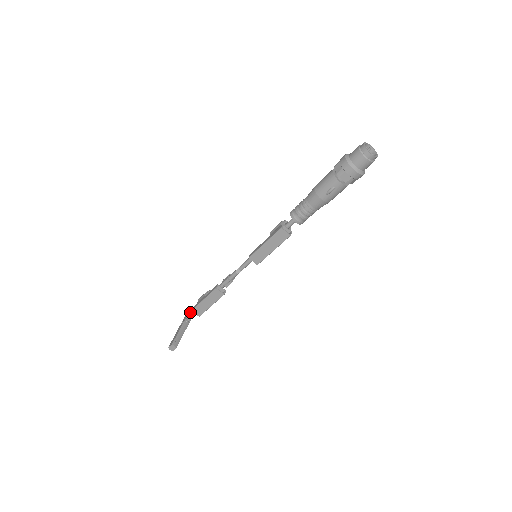
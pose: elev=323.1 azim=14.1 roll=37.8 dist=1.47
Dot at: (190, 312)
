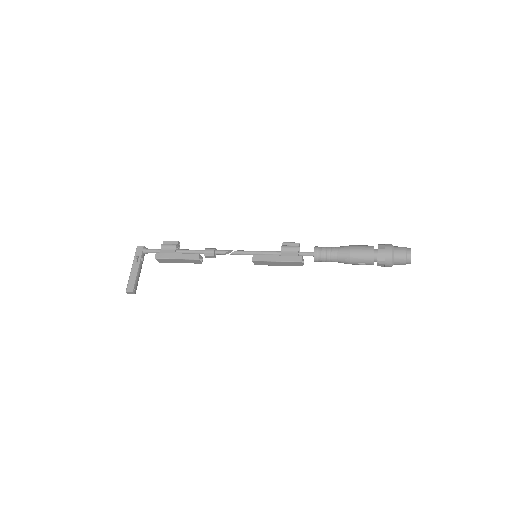
Dot at: (146, 250)
